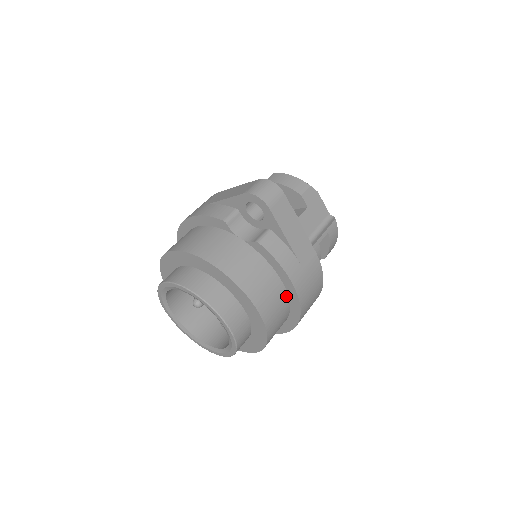
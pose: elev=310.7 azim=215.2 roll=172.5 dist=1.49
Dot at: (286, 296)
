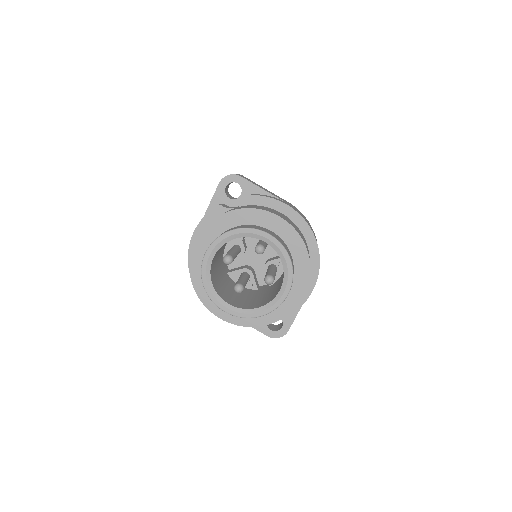
Dot at: (294, 223)
